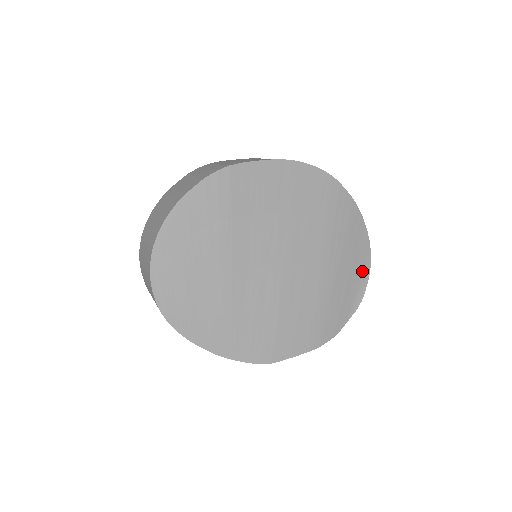
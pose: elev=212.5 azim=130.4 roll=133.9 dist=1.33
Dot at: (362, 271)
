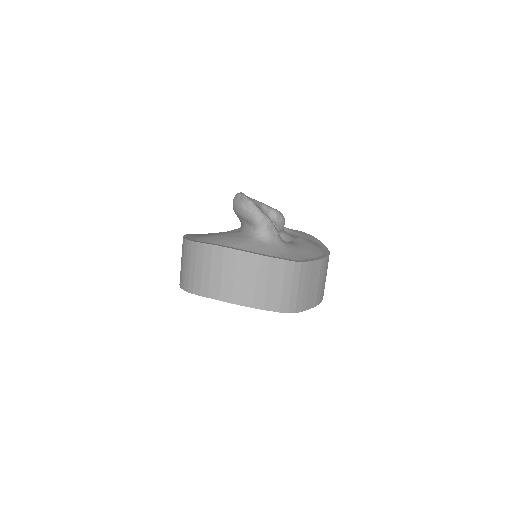
Dot at: occluded
